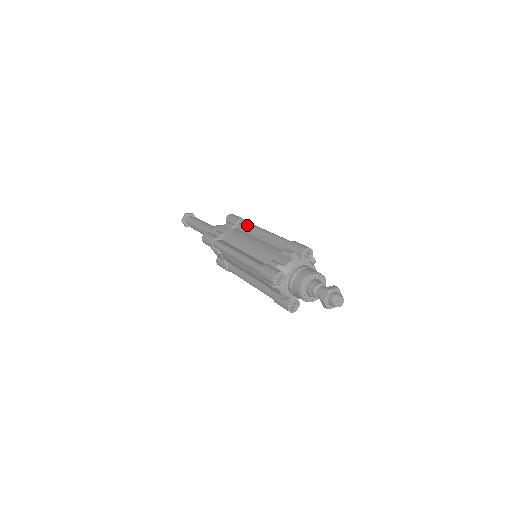
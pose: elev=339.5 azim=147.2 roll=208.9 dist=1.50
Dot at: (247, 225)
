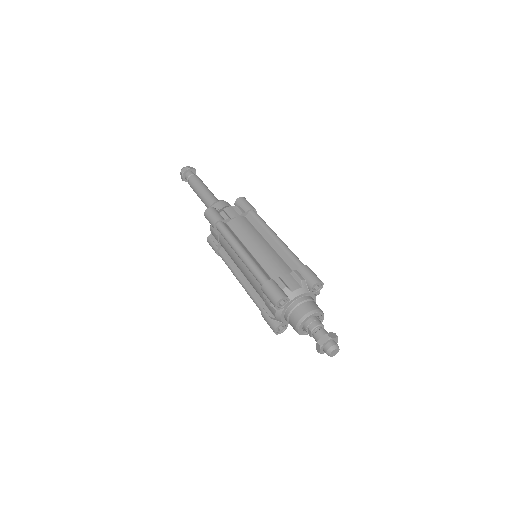
Dot at: (259, 220)
